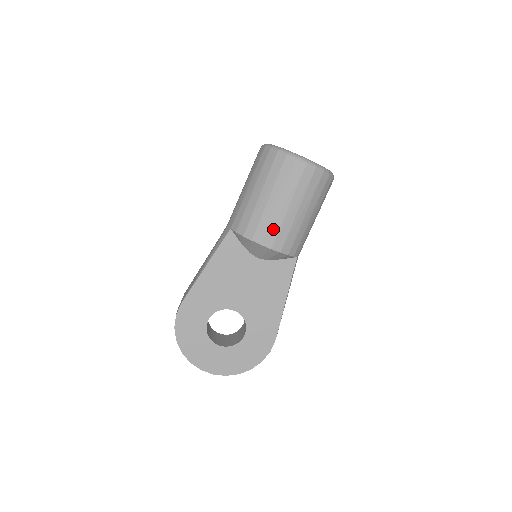
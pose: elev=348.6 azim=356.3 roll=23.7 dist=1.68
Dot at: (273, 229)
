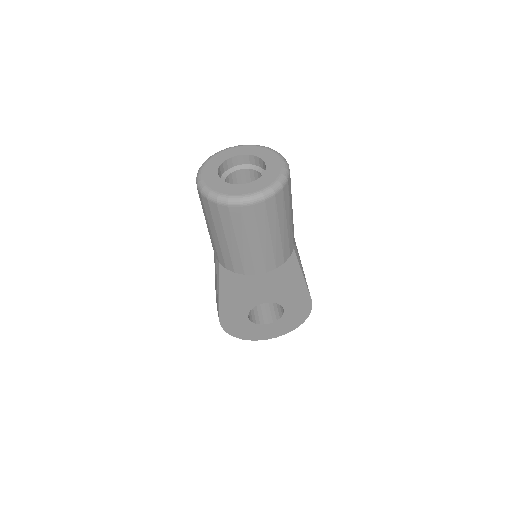
Dot at: (257, 261)
